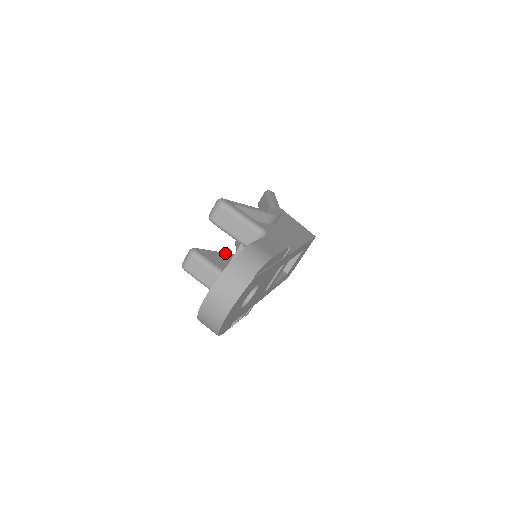
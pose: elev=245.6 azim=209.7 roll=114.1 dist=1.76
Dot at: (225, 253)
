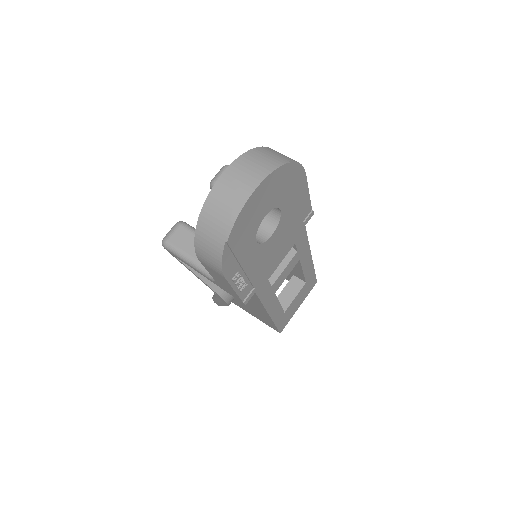
Dot at: occluded
